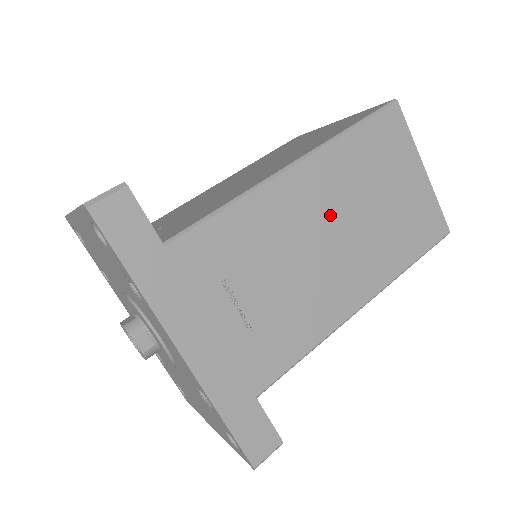
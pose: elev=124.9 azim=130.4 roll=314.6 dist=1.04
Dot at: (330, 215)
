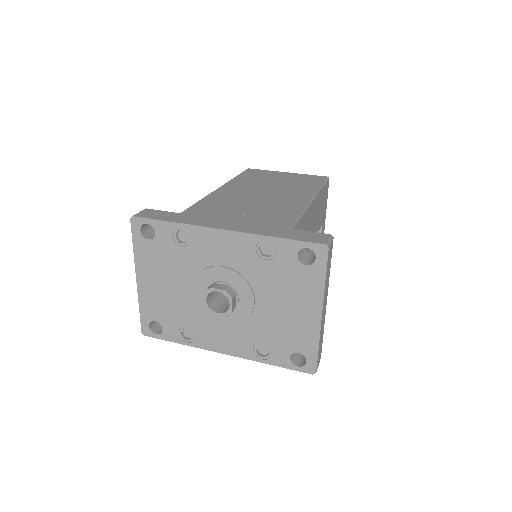
Dot at: (255, 190)
